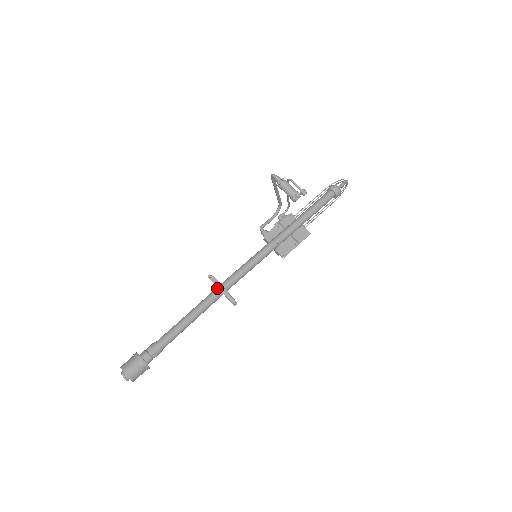
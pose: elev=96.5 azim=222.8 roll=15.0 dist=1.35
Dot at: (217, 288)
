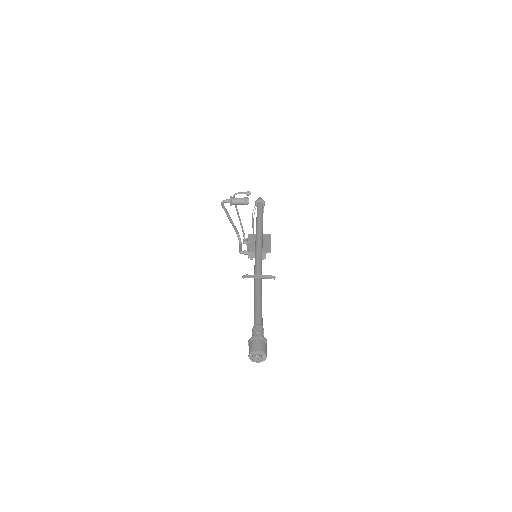
Dot at: (255, 279)
